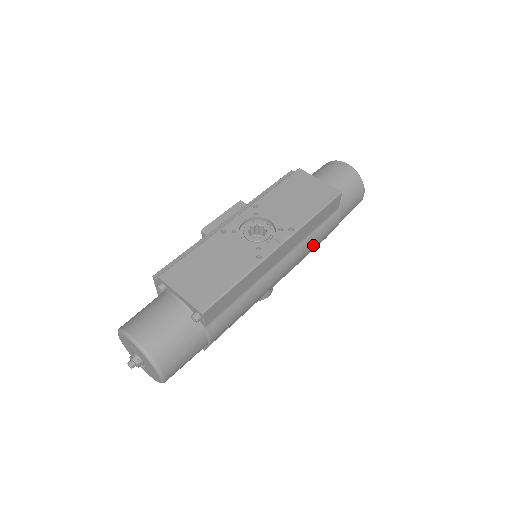
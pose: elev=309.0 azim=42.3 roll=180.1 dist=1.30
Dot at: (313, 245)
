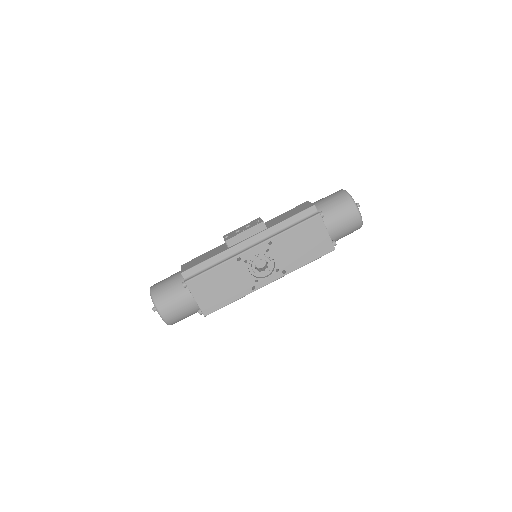
Dot at: occluded
